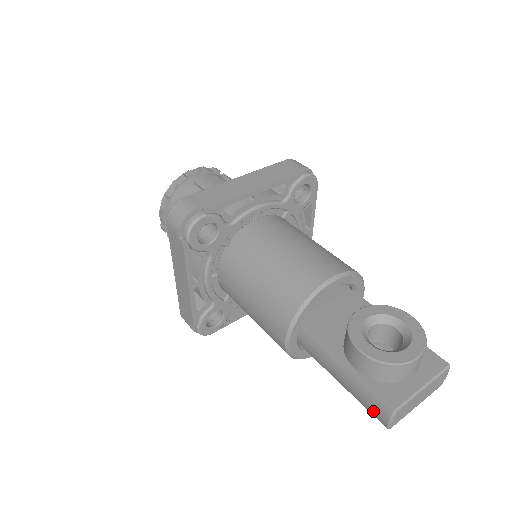
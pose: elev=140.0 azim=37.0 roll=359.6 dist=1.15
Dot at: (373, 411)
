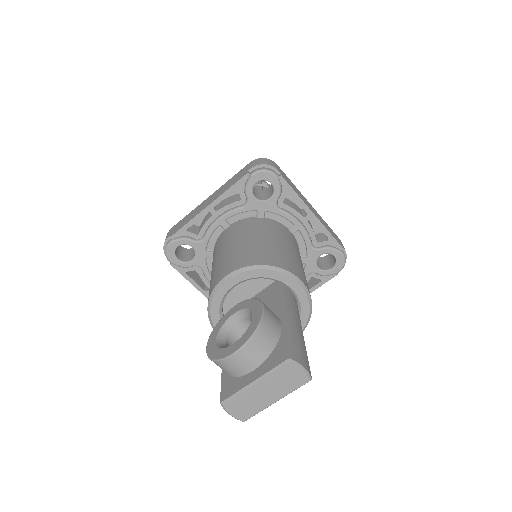
Dot at: occluded
